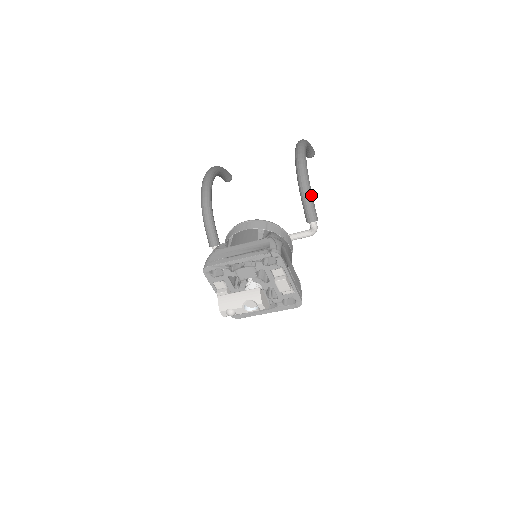
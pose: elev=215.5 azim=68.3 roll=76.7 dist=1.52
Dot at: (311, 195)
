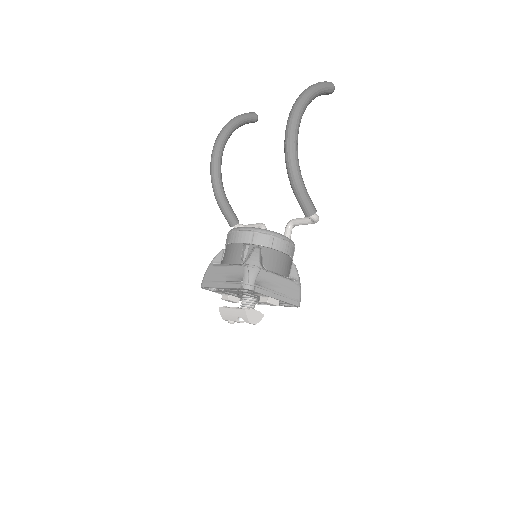
Dot at: (302, 189)
